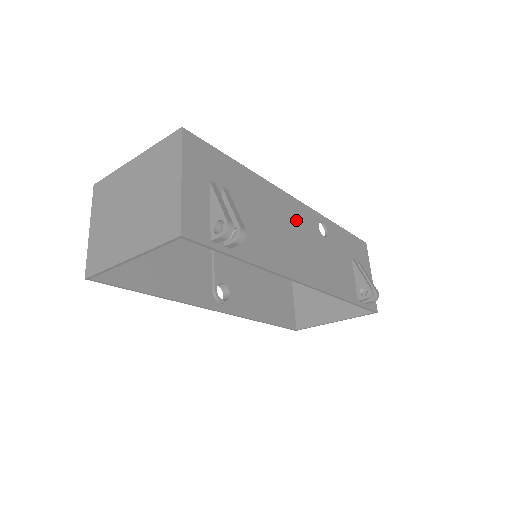
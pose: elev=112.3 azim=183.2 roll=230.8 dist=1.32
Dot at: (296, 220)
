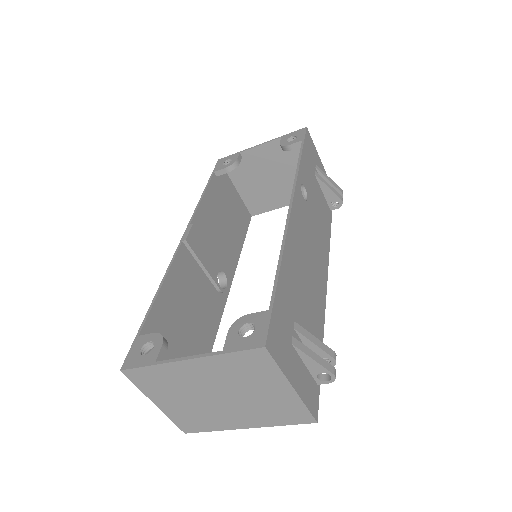
Dot at: (302, 231)
